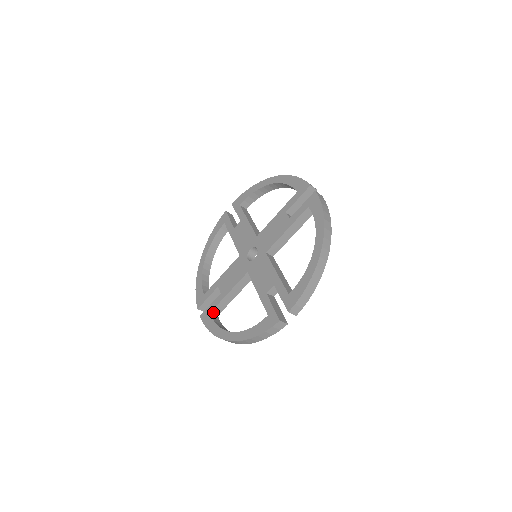
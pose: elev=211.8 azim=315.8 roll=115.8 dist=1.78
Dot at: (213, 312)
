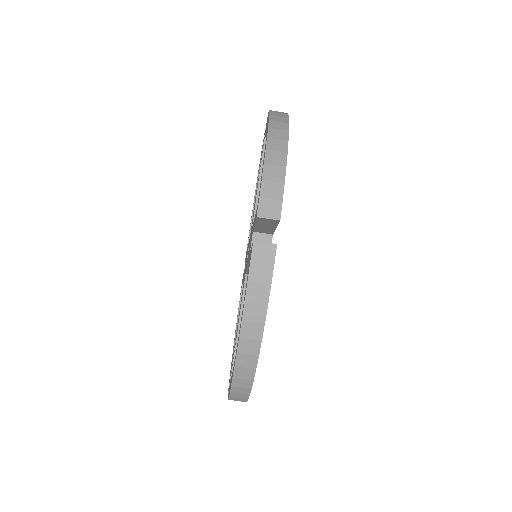
Dot at: occluded
